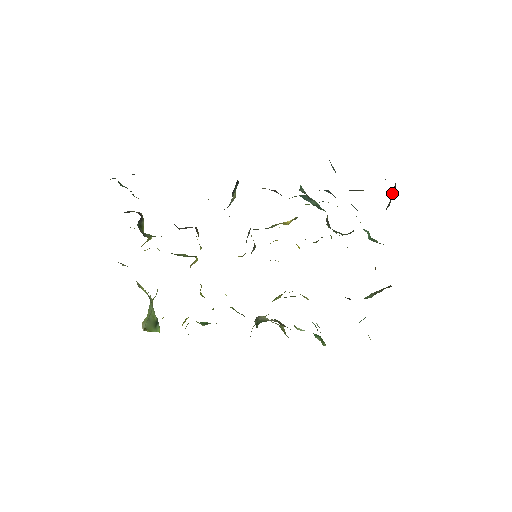
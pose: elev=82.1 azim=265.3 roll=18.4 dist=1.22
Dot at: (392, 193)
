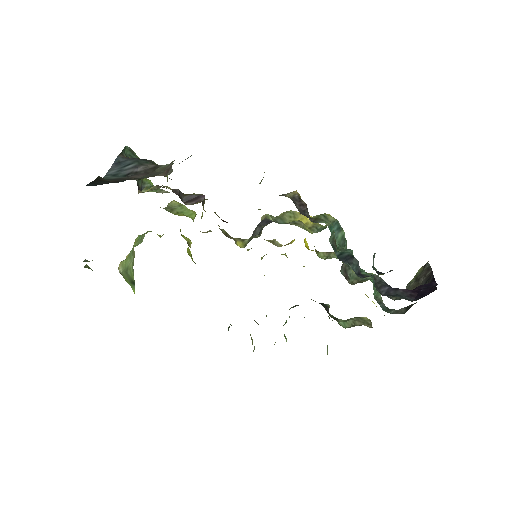
Dot at: (422, 275)
